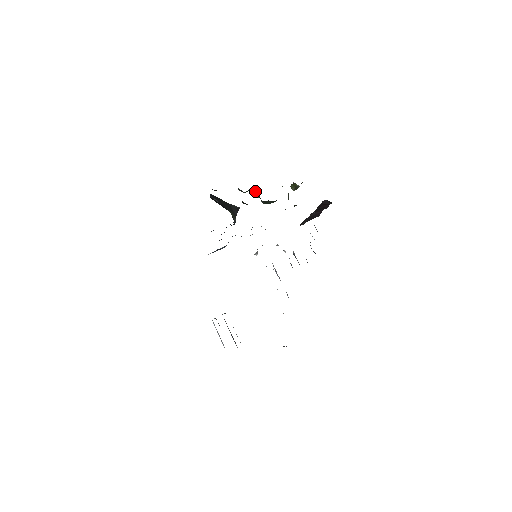
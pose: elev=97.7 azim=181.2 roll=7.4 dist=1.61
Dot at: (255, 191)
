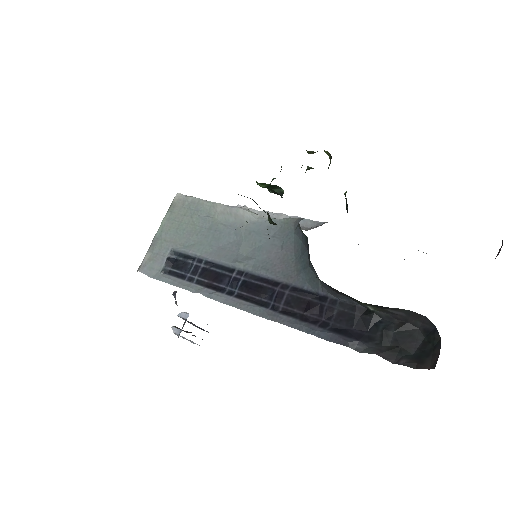
Dot at: (267, 186)
